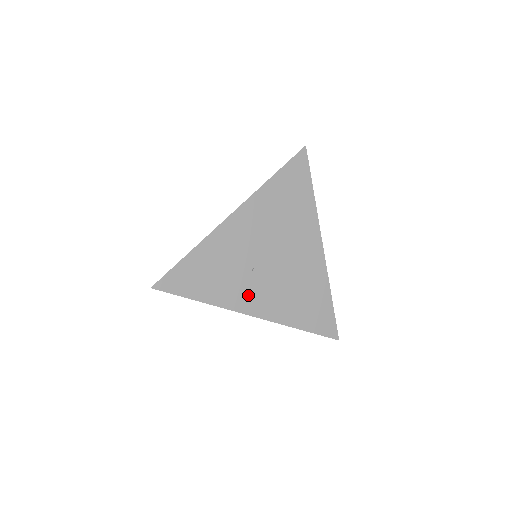
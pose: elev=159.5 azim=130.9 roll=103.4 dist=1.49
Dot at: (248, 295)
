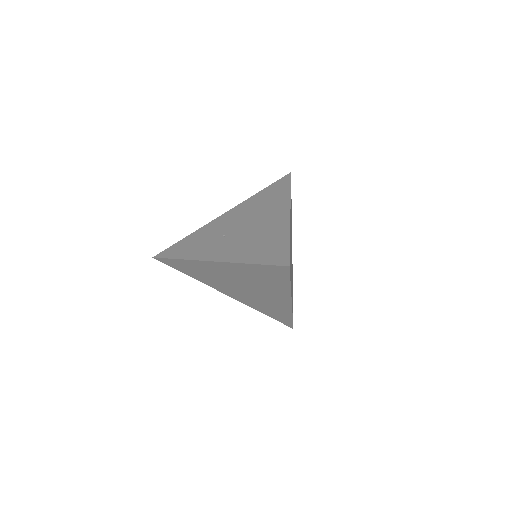
Dot at: (214, 250)
